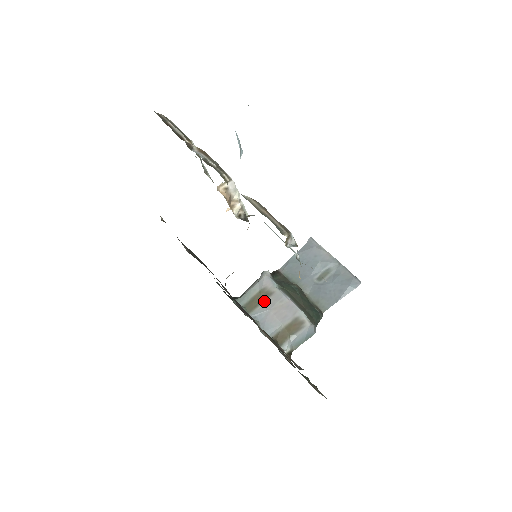
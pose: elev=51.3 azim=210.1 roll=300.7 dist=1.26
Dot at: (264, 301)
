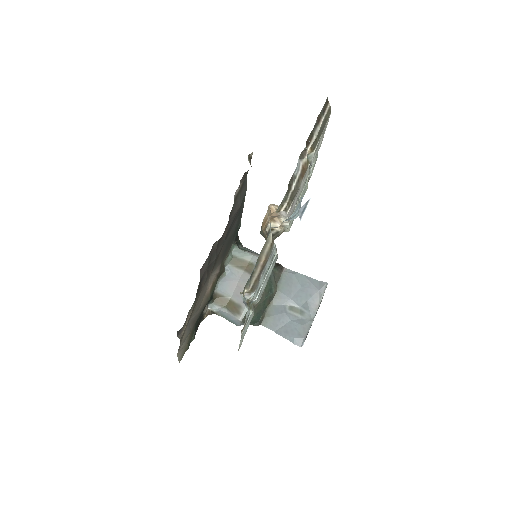
Dot at: (245, 271)
